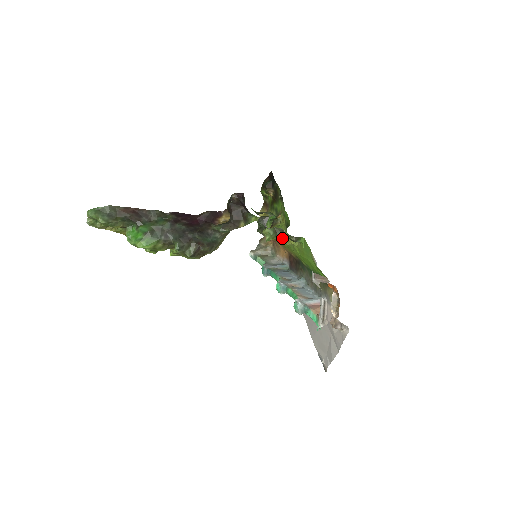
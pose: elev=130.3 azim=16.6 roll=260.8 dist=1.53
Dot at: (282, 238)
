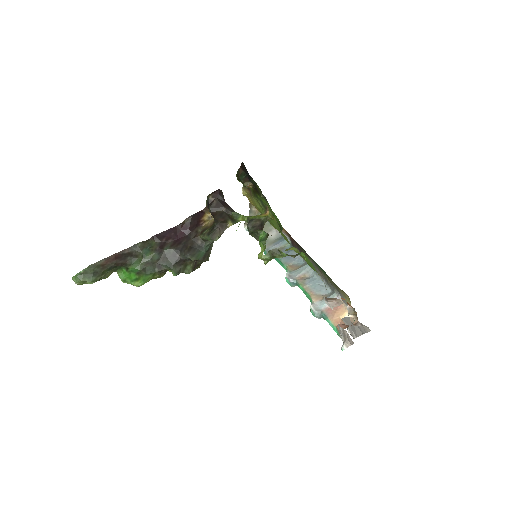
Dot at: (280, 257)
